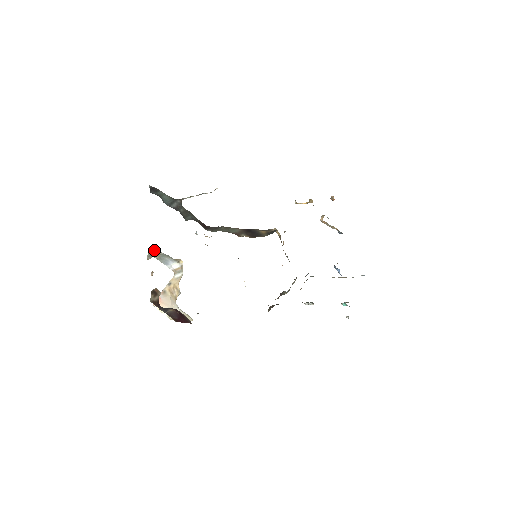
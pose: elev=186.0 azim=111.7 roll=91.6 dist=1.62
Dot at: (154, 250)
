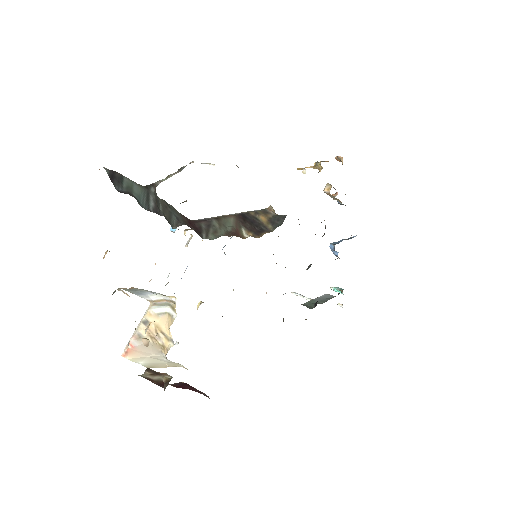
Dot at: occluded
